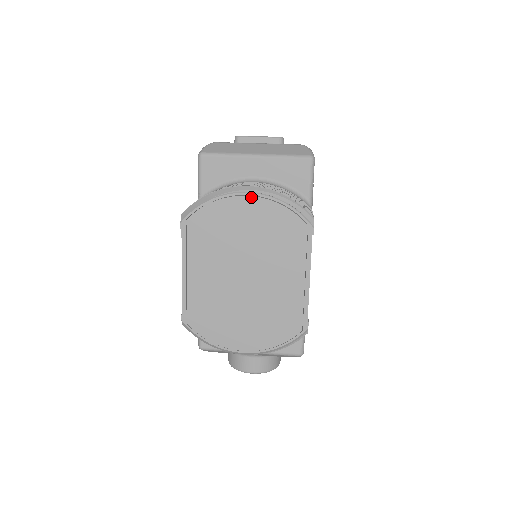
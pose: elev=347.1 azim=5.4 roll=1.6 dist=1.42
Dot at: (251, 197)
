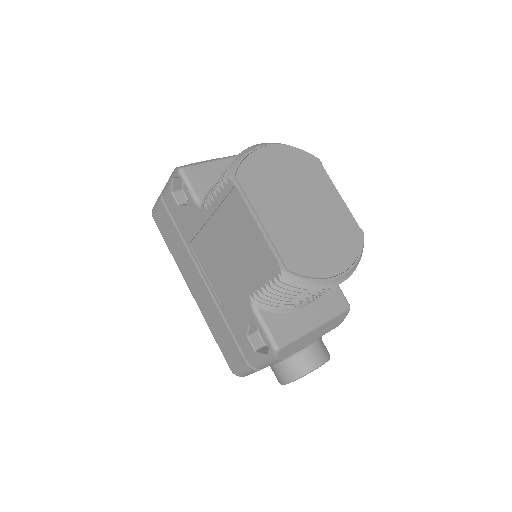
Dot at: (270, 147)
